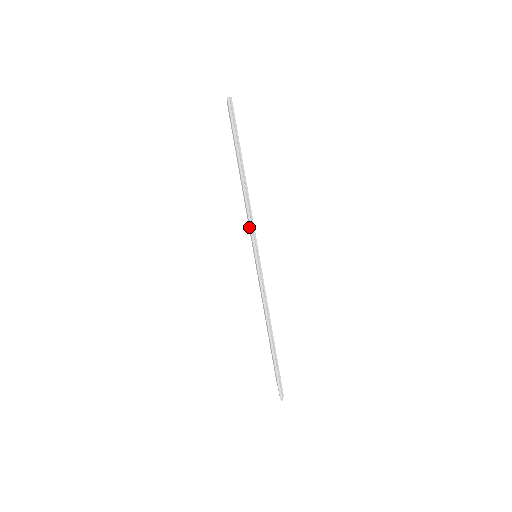
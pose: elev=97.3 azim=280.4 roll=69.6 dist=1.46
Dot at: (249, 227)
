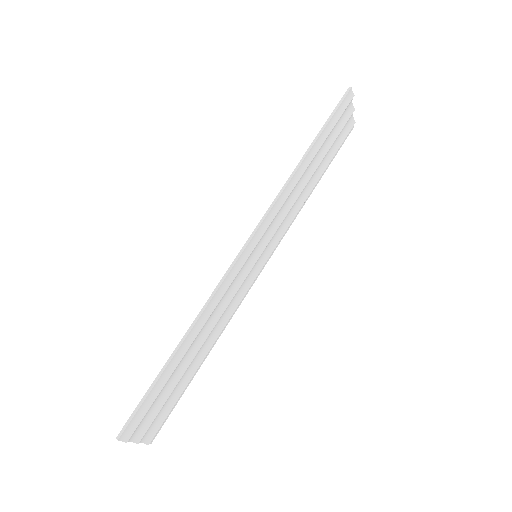
Dot at: (275, 222)
